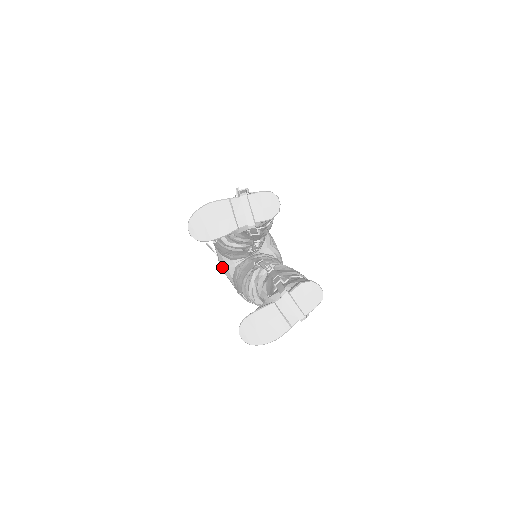
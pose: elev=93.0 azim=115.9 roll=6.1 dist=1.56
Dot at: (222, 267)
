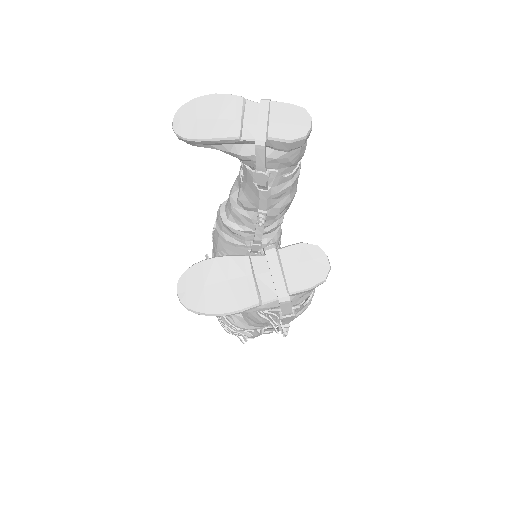
Dot at: occluded
